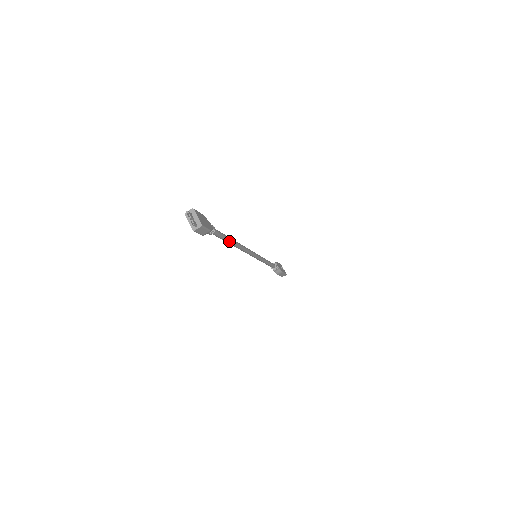
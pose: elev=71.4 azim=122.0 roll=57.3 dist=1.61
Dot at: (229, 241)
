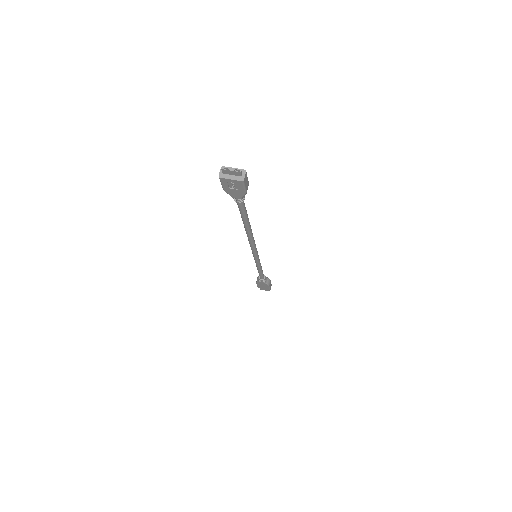
Dot at: (248, 220)
